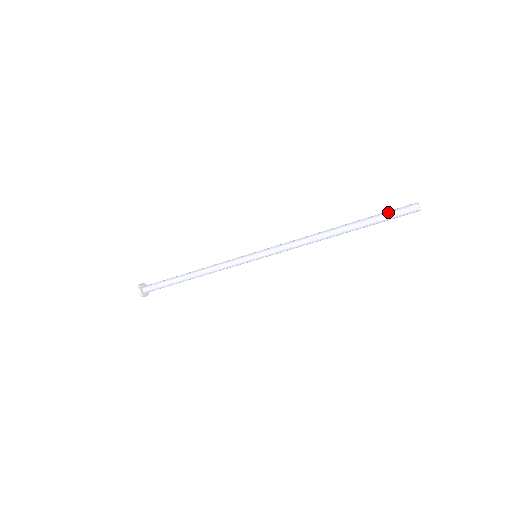
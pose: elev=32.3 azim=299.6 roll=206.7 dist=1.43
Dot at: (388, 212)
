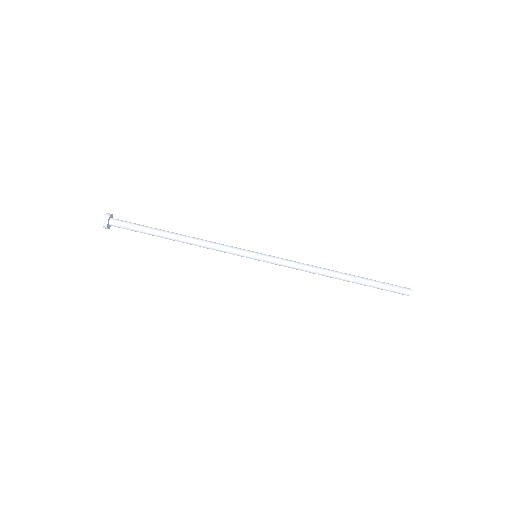
Dot at: (387, 283)
